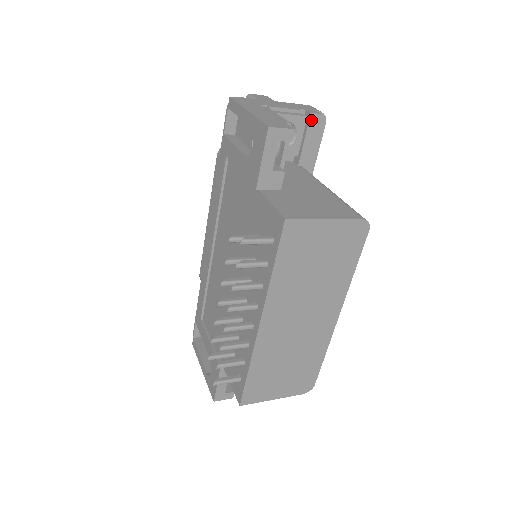
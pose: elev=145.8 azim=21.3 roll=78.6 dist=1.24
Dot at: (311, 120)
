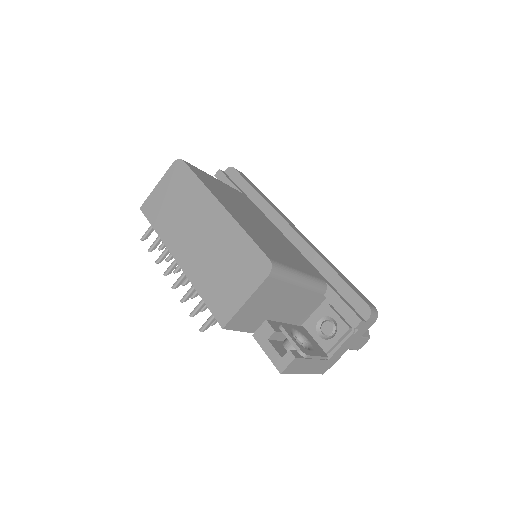
Dot at: (218, 177)
